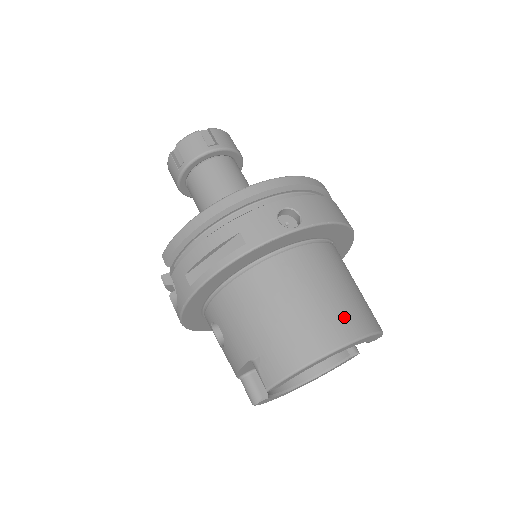
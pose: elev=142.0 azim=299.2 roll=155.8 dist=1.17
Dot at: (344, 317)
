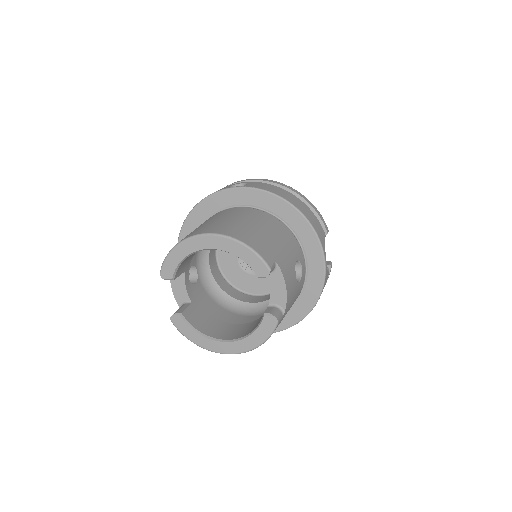
Dot at: (224, 227)
